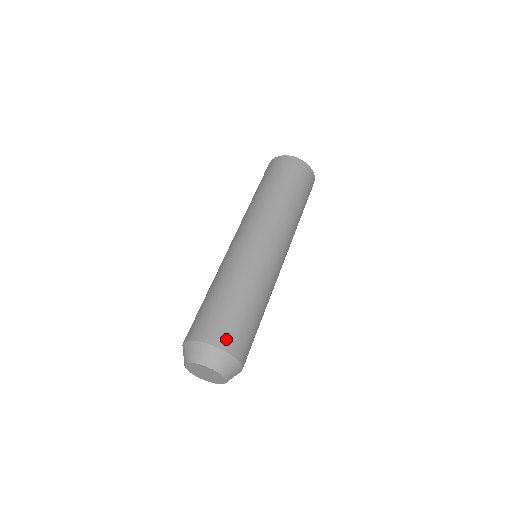
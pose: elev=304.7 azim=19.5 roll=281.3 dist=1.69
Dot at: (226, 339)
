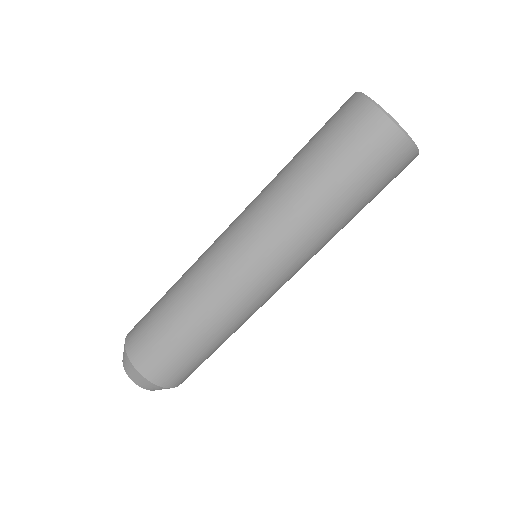
Dot at: (157, 372)
